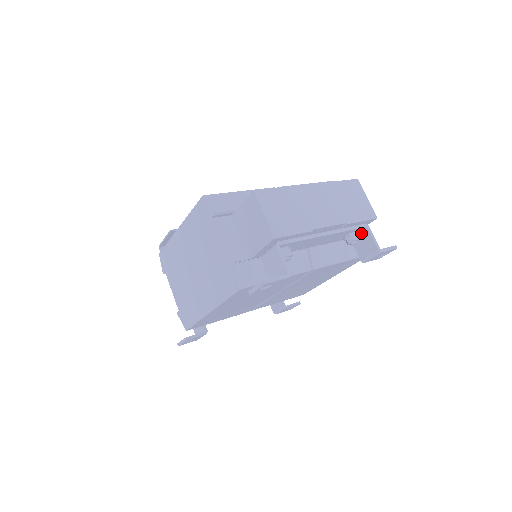
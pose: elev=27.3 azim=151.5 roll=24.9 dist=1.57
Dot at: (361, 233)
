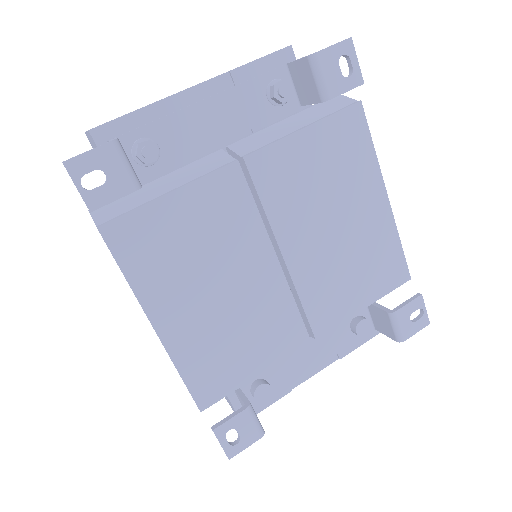
Dot at: (293, 80)
